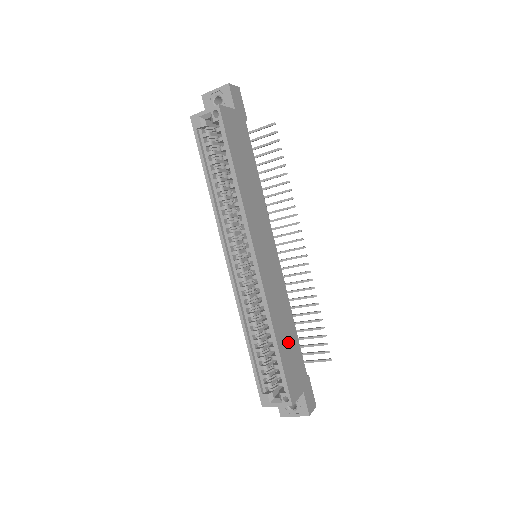
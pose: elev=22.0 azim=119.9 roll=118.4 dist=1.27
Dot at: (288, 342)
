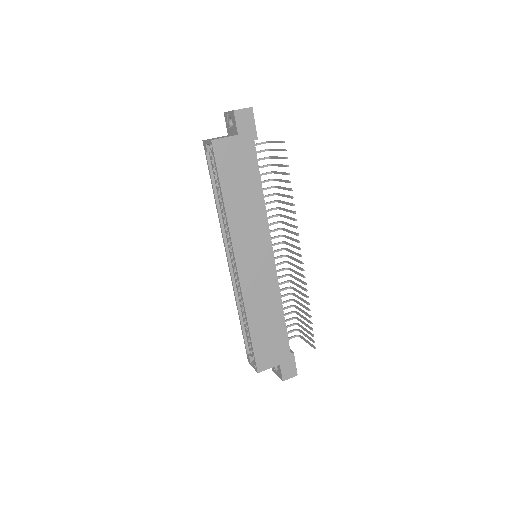
Dot at: (268, 328)
